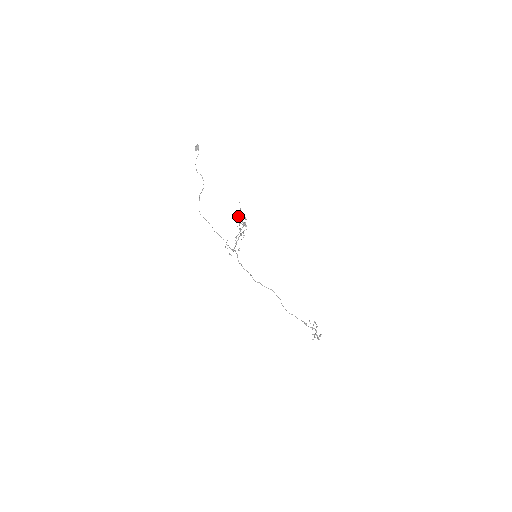
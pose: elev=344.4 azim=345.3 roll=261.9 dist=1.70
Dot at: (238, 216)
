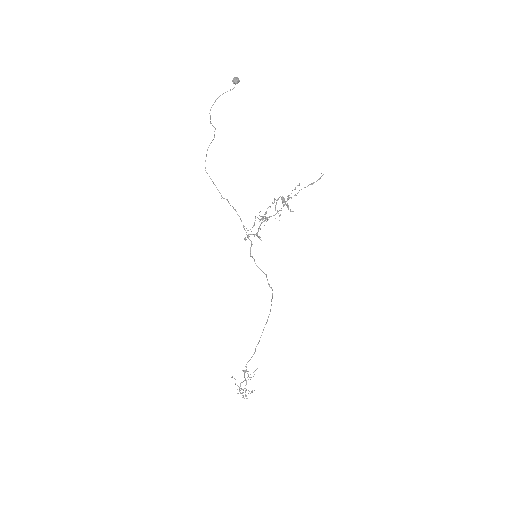
Dot at: (299, 190)
